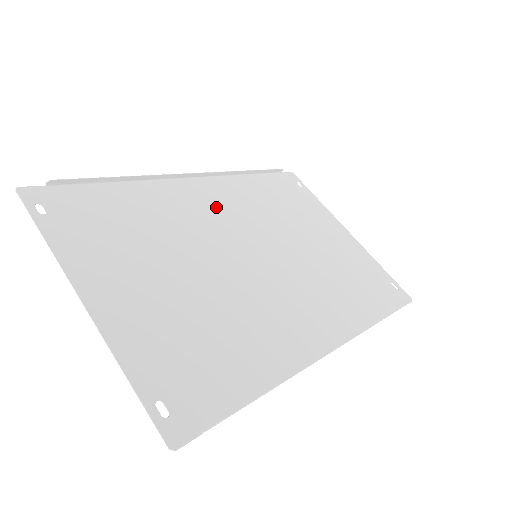
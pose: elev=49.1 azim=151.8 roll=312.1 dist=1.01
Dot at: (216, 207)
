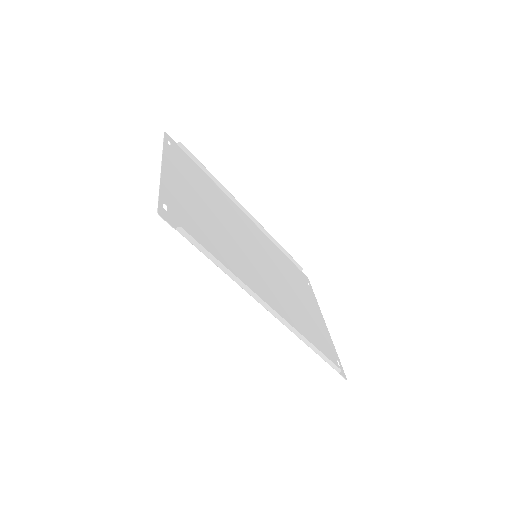
Dot at: (250, 229)
